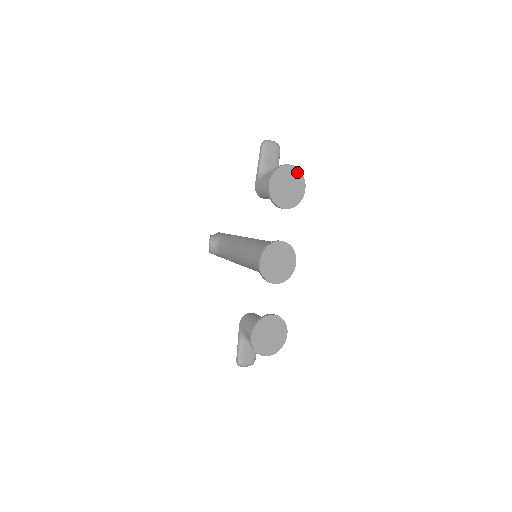
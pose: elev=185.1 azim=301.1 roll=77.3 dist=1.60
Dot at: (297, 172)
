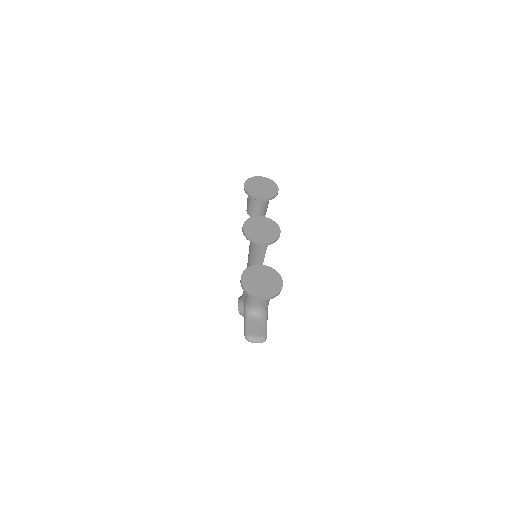
Dot at: (268, 180)
